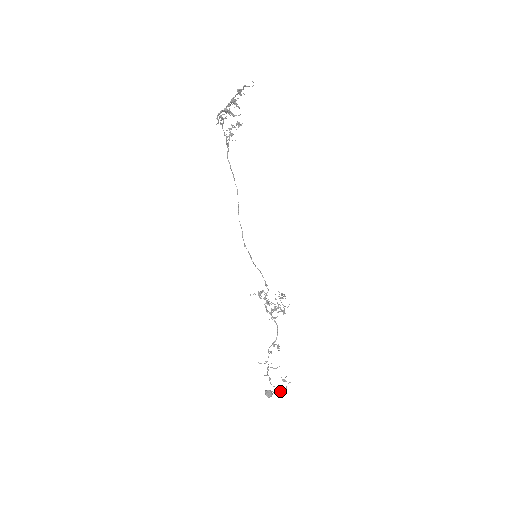
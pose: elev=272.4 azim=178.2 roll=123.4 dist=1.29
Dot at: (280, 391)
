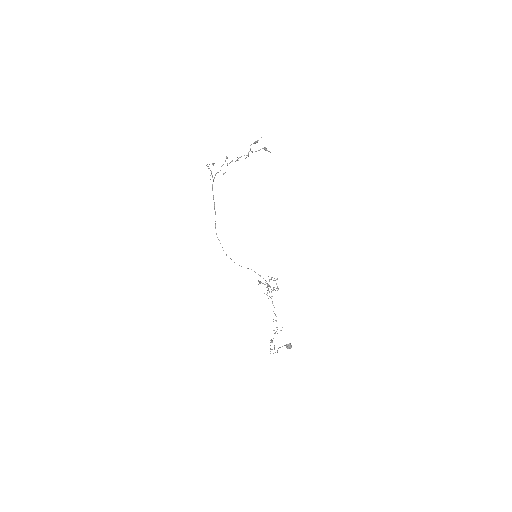
Dot at: occluded
